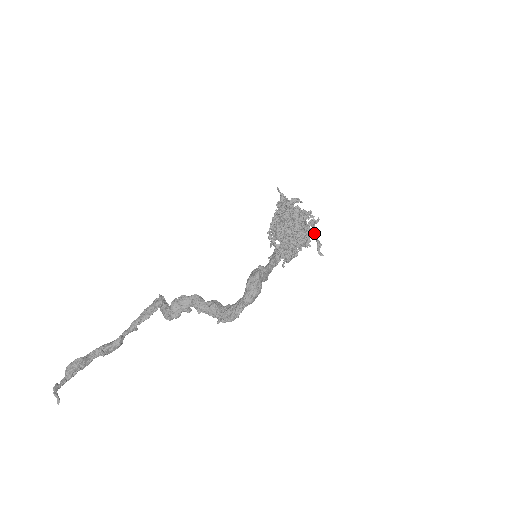
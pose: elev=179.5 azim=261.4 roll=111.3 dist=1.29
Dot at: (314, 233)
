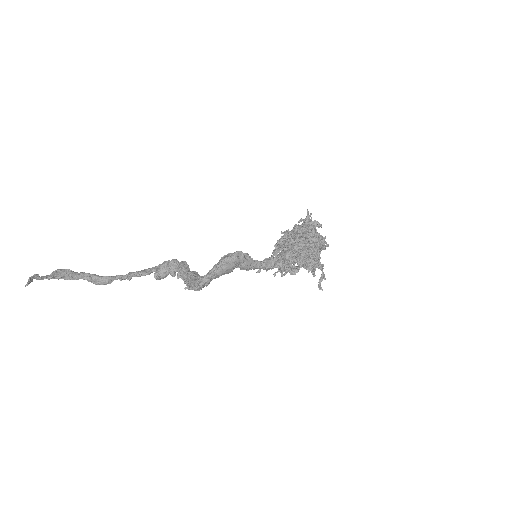
Dot at: (323, 264)
